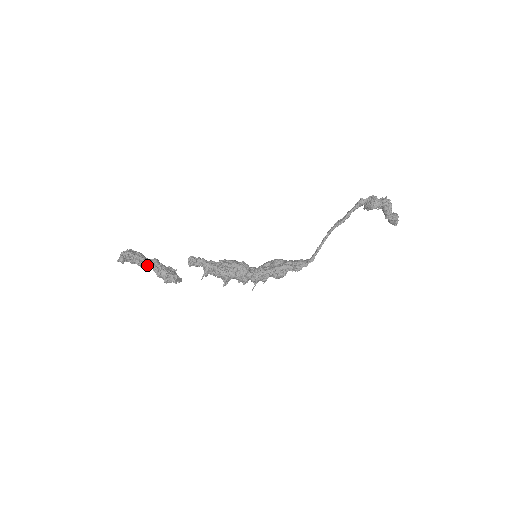
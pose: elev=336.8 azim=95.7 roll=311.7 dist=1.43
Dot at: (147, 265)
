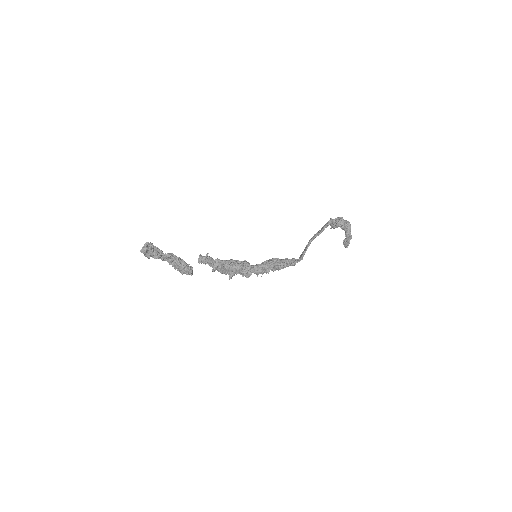
Dot at: (168, 256)
